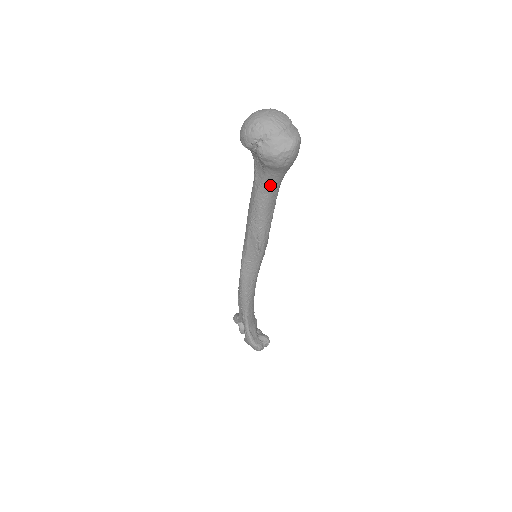
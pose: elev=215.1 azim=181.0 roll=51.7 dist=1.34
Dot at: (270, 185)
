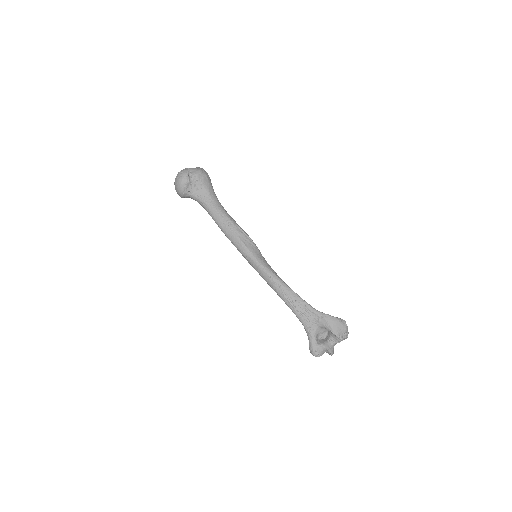
Dot at: (214, 196)
